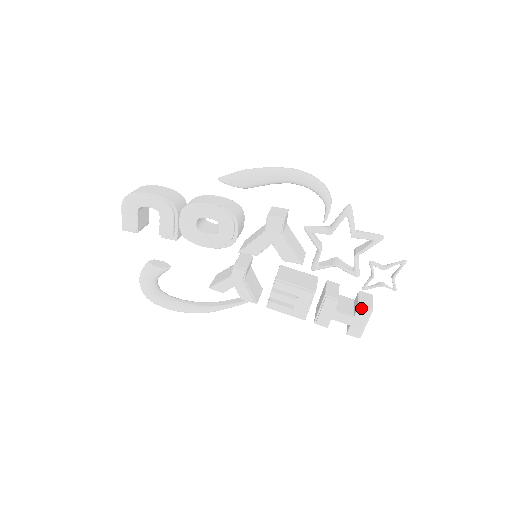
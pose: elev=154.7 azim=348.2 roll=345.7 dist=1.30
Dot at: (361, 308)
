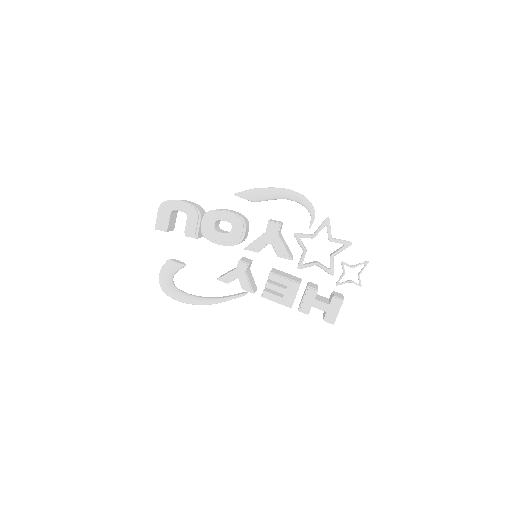
Dot at: (335, 297)
